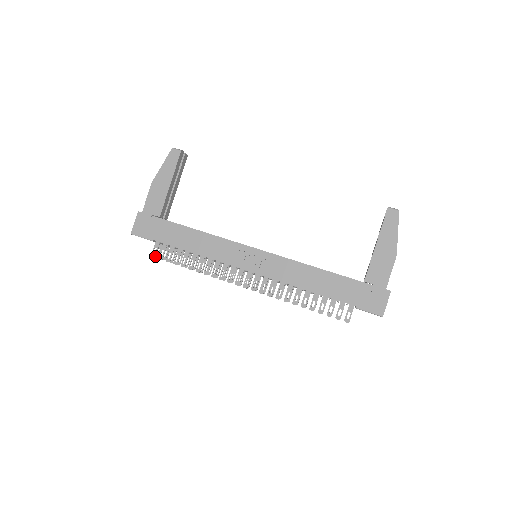
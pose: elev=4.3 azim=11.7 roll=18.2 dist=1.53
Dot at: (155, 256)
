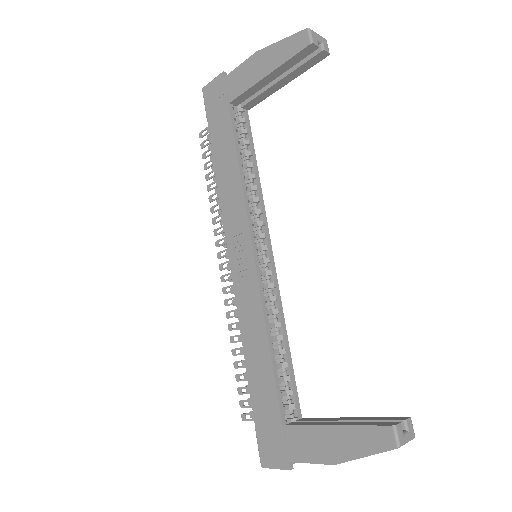
Dot at: (201, 137)
